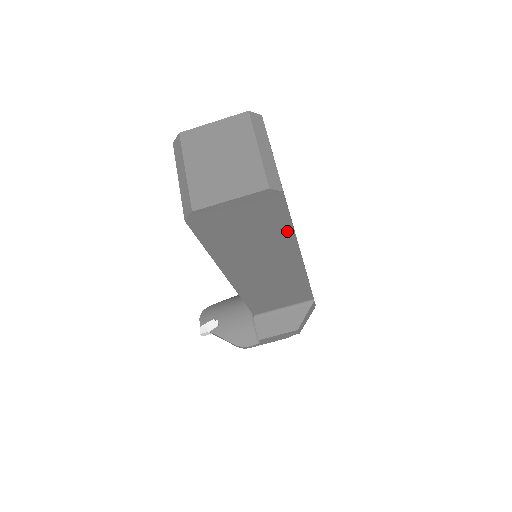
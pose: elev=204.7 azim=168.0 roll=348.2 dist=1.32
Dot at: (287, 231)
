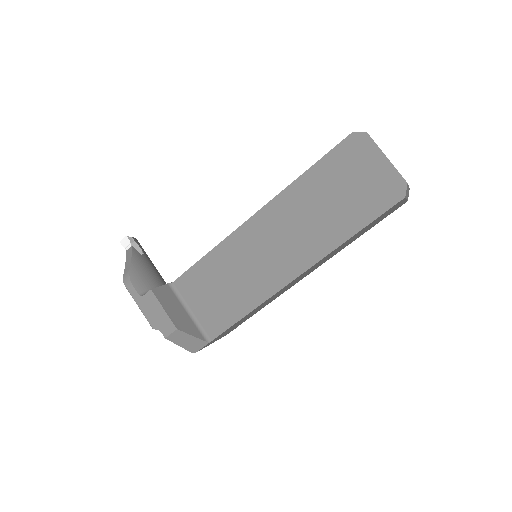
Dot at: (347, 232)
